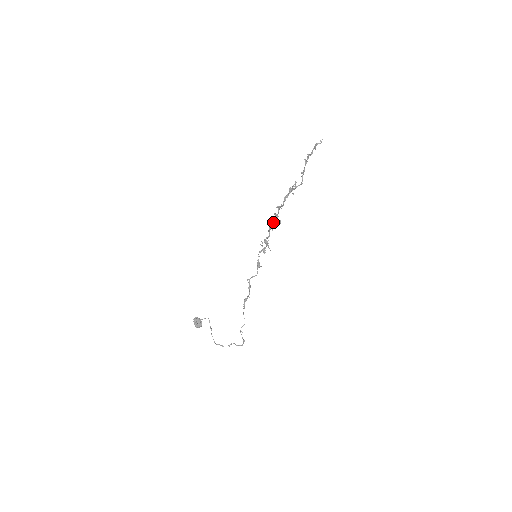
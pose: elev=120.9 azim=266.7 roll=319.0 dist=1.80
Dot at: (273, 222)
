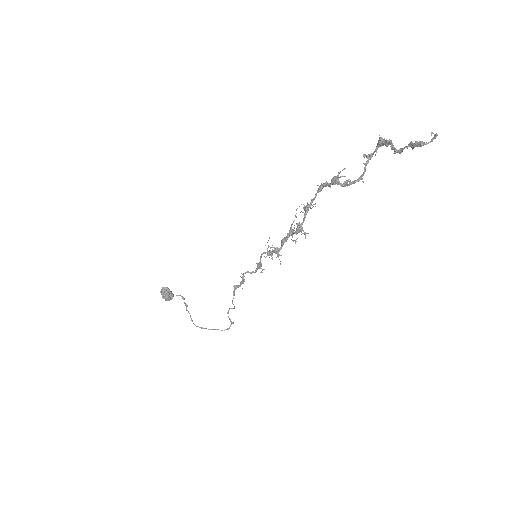
Dot at: occluded
